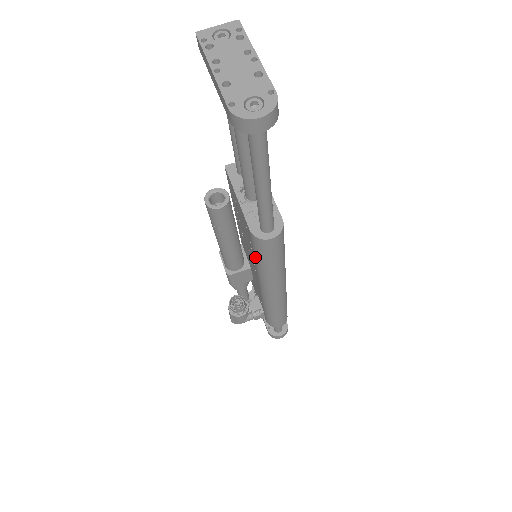
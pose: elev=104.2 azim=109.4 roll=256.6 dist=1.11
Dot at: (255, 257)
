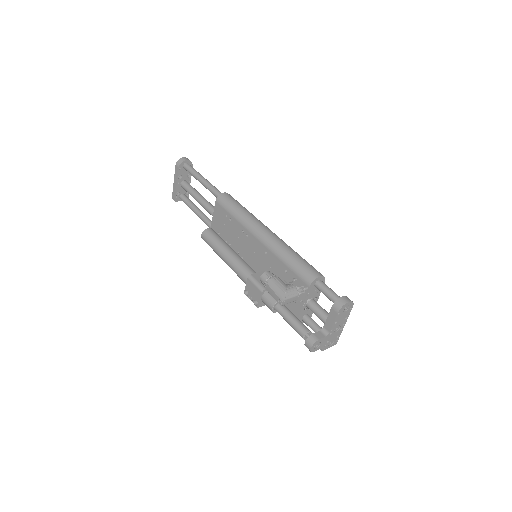
Dot at: (231, 214)
